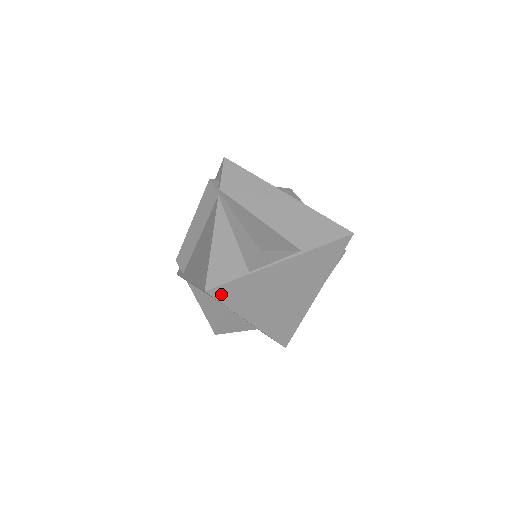
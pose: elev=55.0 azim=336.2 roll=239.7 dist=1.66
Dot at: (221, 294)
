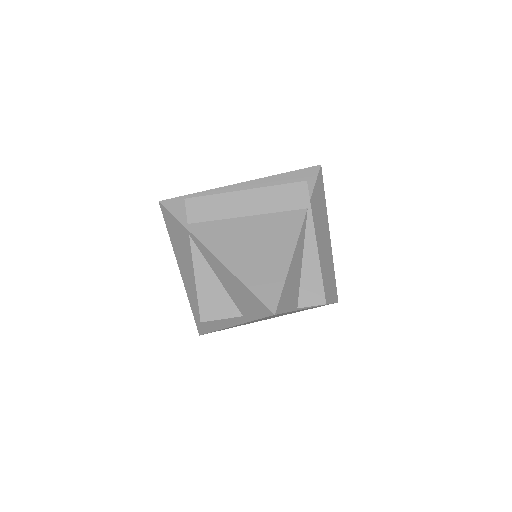
Dot at: occluded
